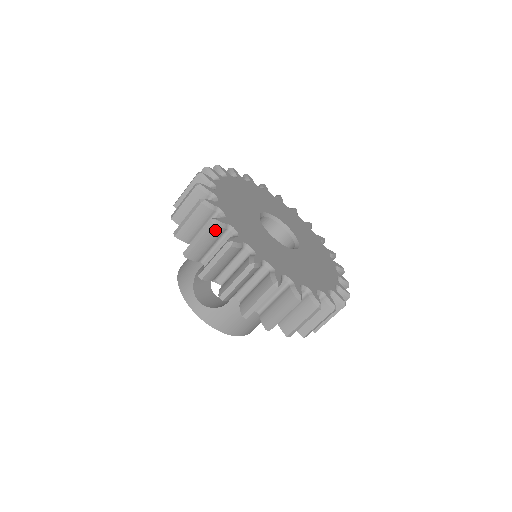
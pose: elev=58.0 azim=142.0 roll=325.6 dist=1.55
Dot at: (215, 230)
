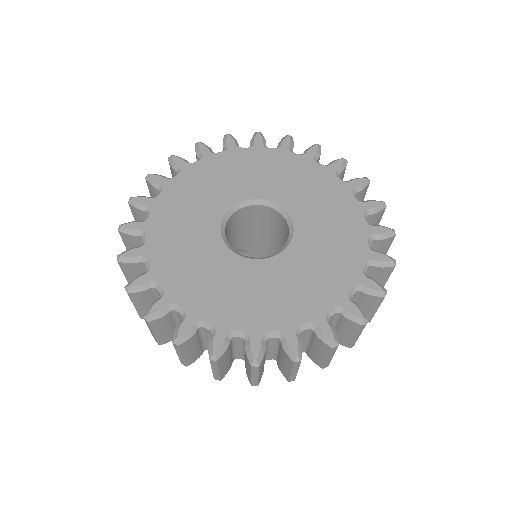
Dot at: (135, 210)
